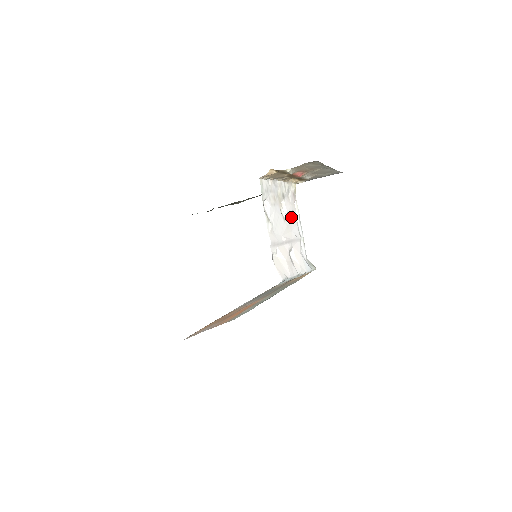
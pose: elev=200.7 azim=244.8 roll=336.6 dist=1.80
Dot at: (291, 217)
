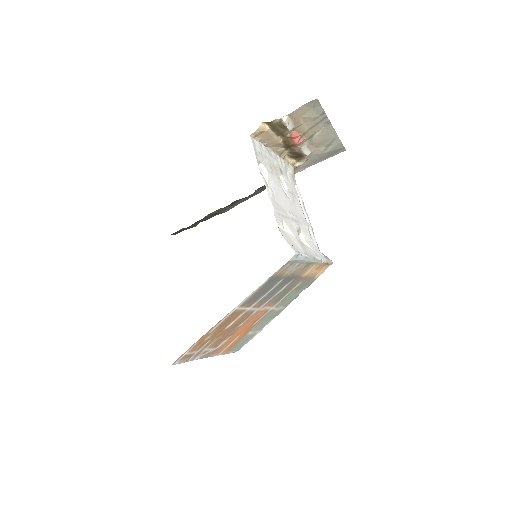
Dot at: (293, 197)
